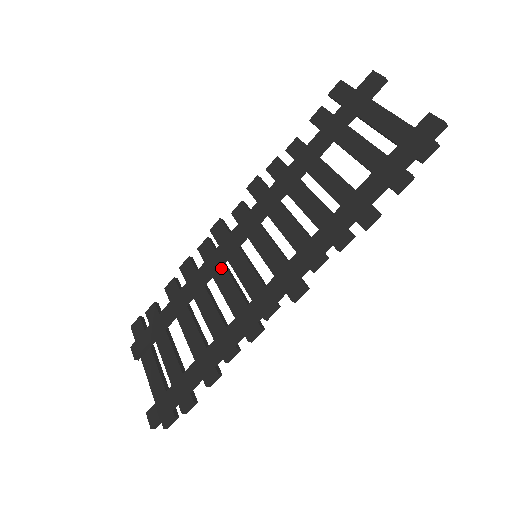
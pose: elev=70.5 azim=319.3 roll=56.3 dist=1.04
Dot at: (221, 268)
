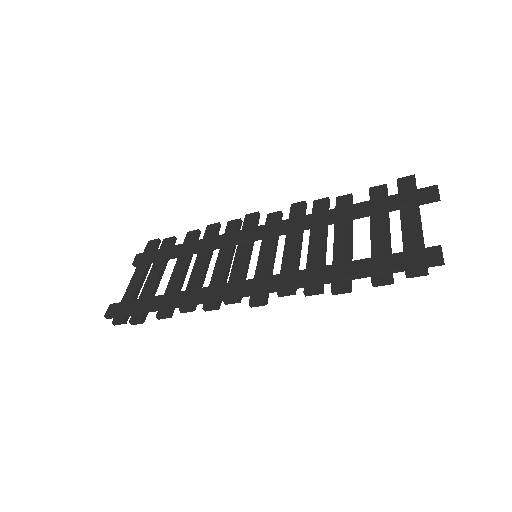
Dot at: (230, 246)
